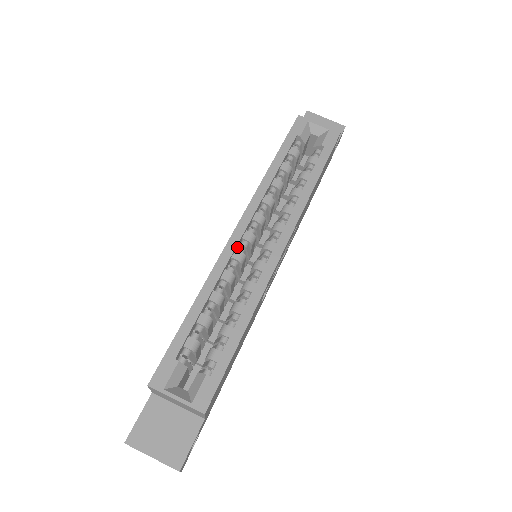
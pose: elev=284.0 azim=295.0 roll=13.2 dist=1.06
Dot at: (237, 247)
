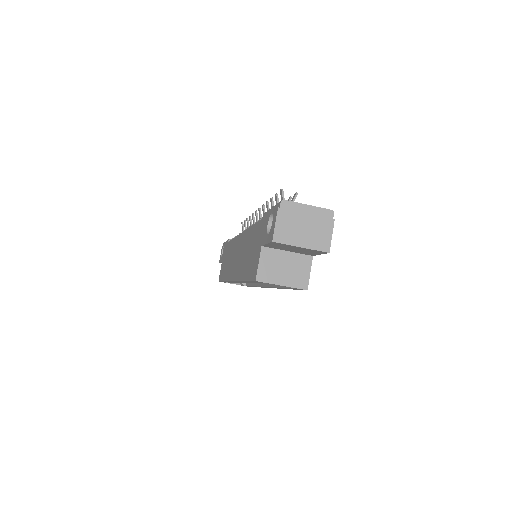
Dot at: occluded
